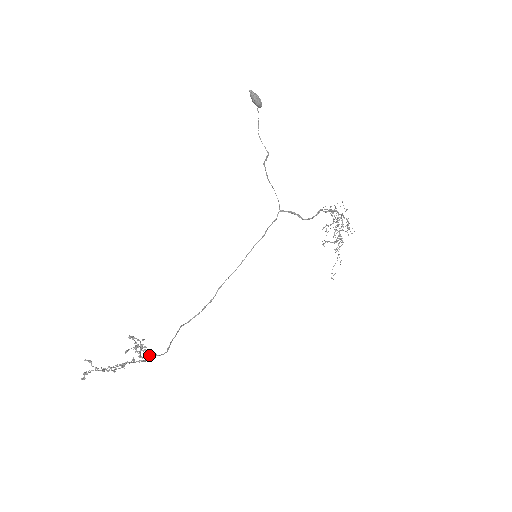
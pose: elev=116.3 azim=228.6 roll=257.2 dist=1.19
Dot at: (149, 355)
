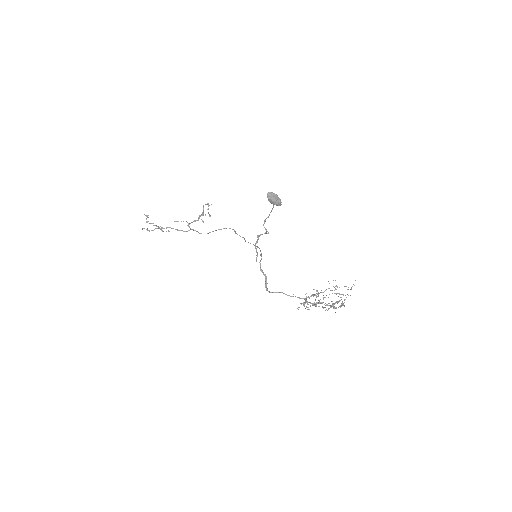
Dot at: (192, 229)
